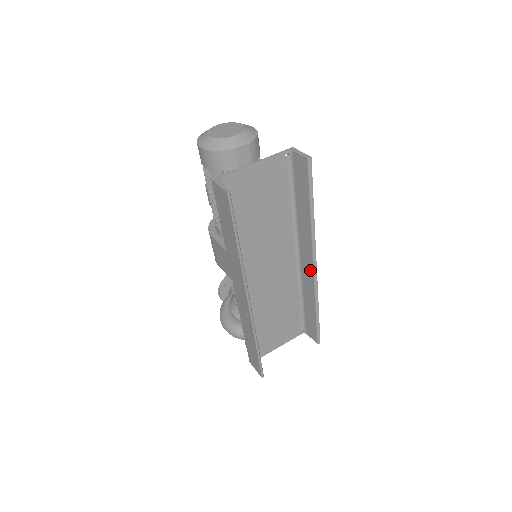
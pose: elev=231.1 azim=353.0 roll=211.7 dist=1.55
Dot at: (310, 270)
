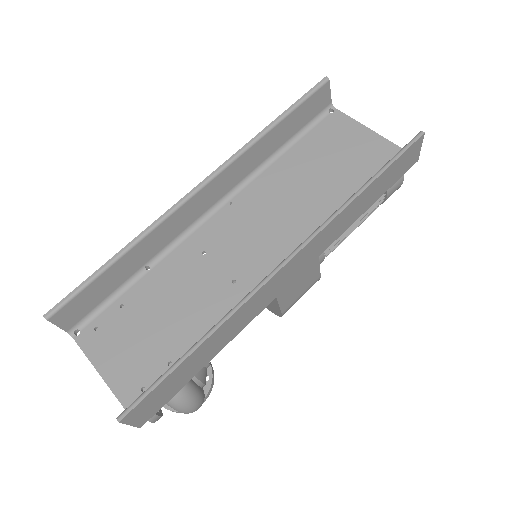
Dot at: occluded
